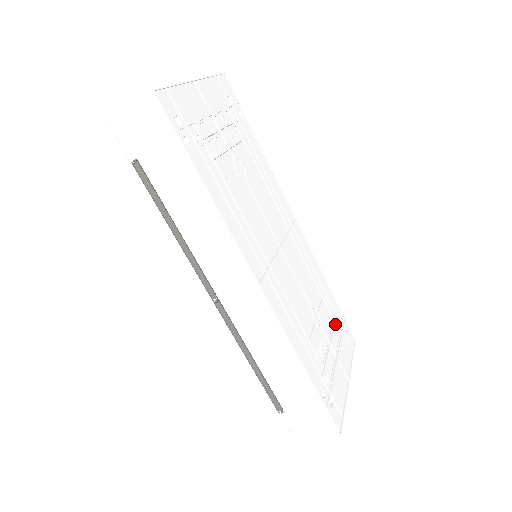
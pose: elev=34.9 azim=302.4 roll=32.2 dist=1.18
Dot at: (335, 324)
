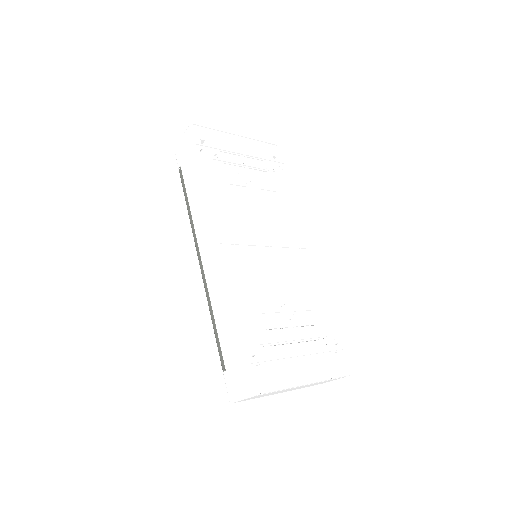
Dot at: (319, 338)
